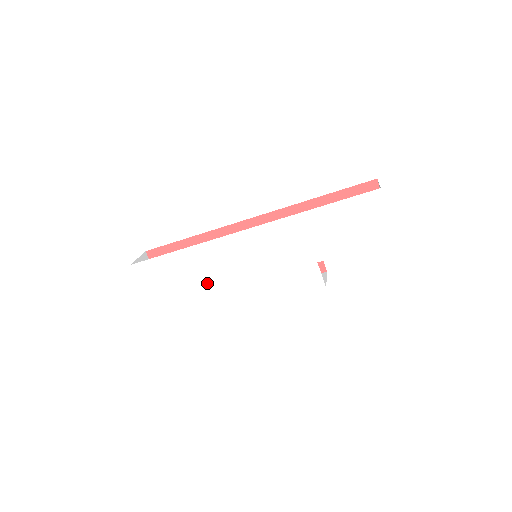
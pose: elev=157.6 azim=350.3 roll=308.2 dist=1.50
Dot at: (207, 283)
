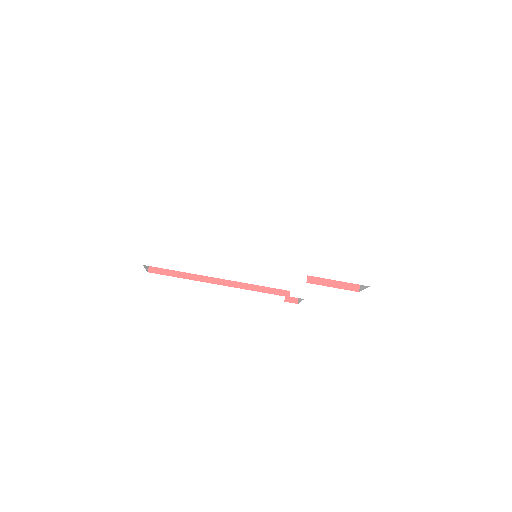
Dot at: (211, 249)
